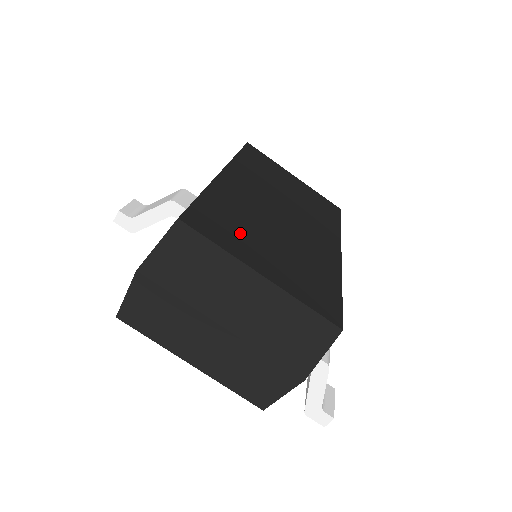
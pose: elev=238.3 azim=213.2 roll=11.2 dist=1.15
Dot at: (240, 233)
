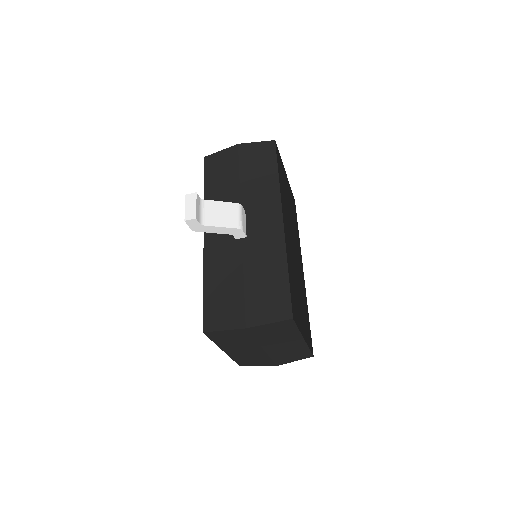
Dot at: (297, 303)
